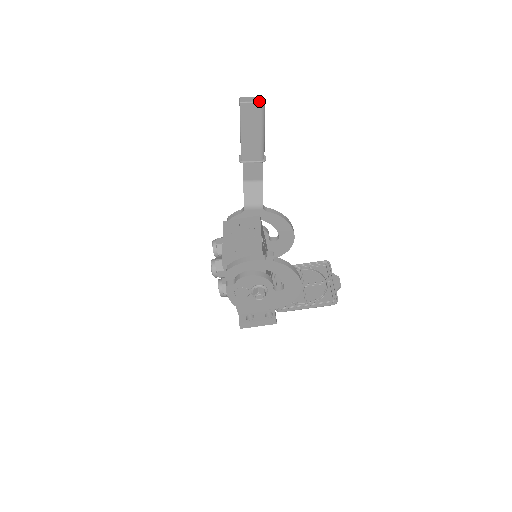
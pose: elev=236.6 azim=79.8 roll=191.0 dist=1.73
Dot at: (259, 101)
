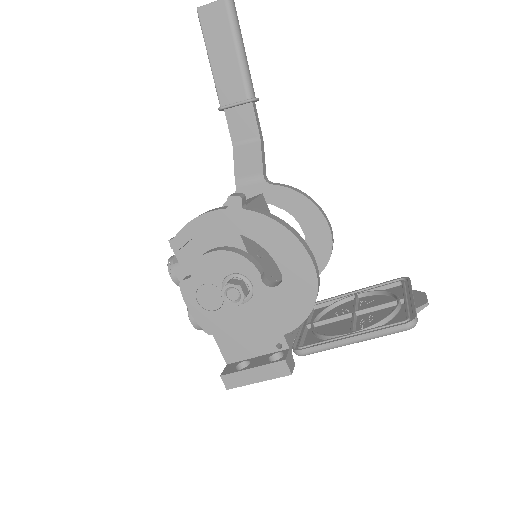
Dot at: out of frame
